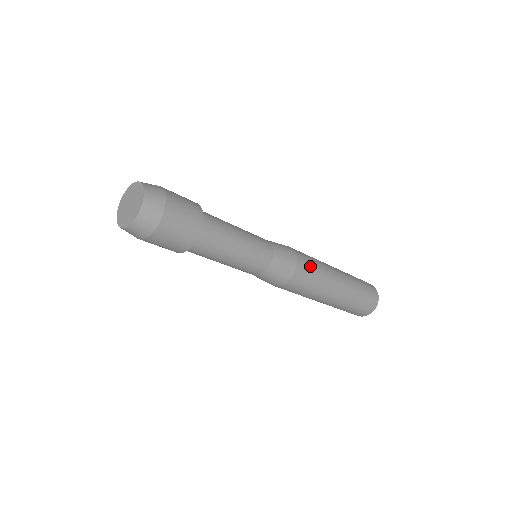
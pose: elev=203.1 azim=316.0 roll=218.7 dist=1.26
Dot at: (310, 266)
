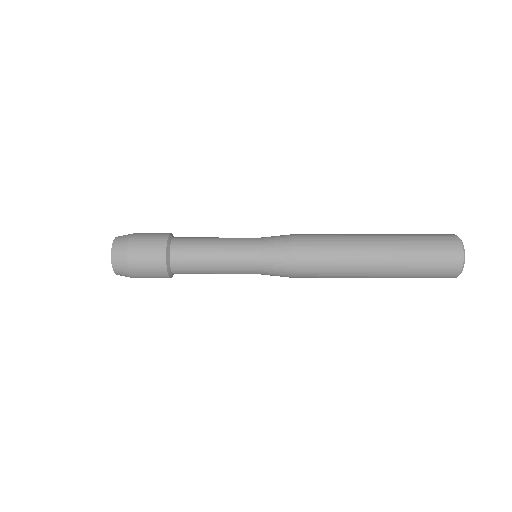
Dot at: (316, 263)
